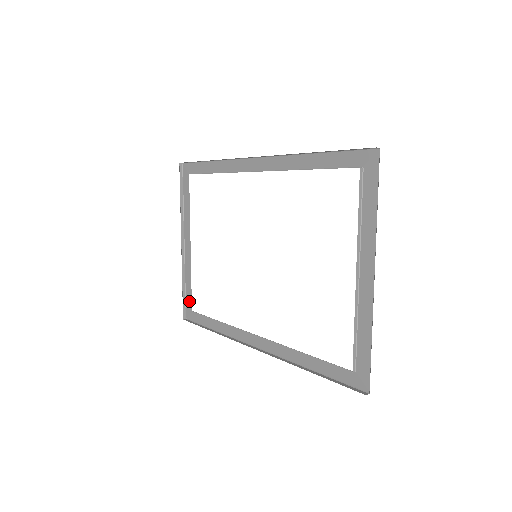
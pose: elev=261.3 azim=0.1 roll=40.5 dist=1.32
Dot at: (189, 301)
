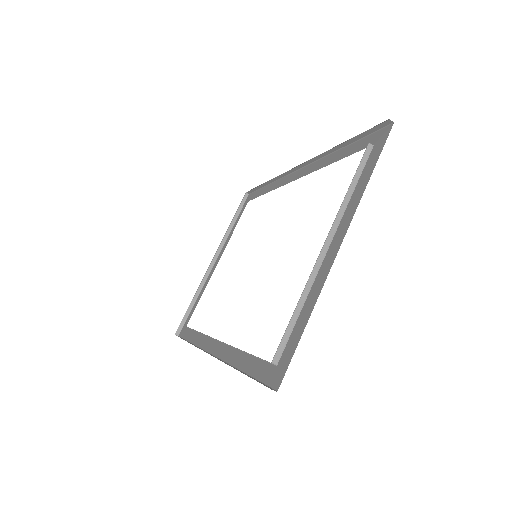
Dot at: (189, 317)
